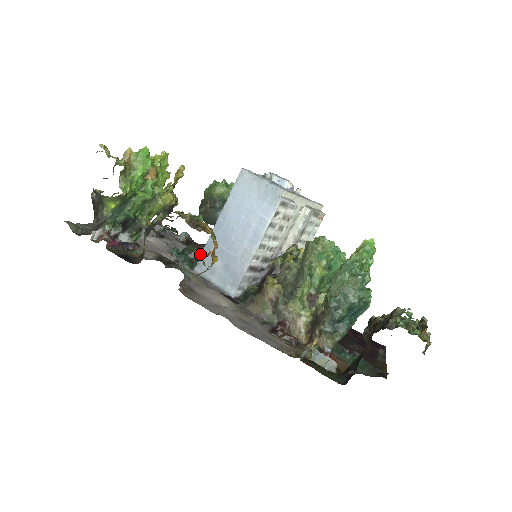
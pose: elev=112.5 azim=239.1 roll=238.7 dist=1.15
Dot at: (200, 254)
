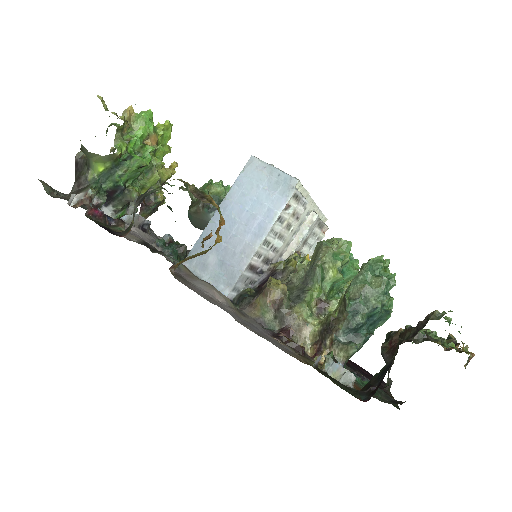
Dot at: occluded
